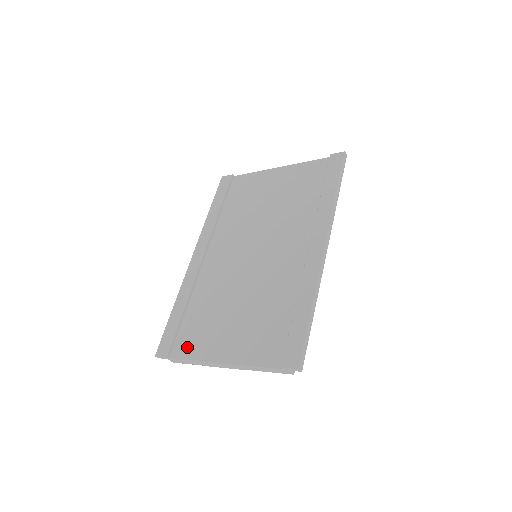
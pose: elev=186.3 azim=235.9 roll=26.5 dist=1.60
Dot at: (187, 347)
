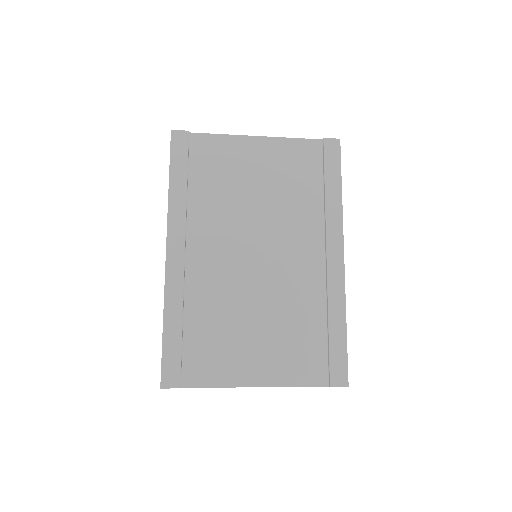
Dot at: (203, 372)
